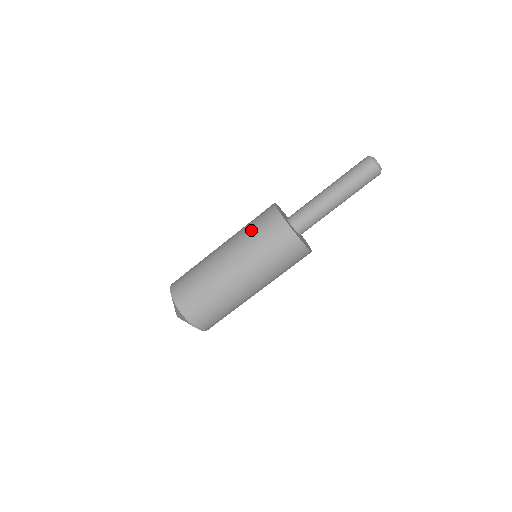
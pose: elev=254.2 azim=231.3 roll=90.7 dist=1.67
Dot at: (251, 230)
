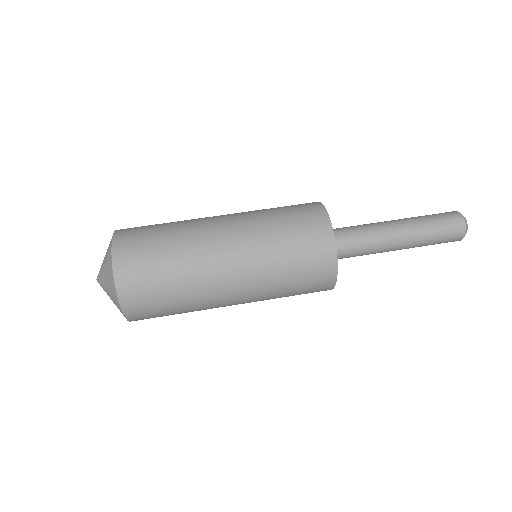
Dot at: occluded
